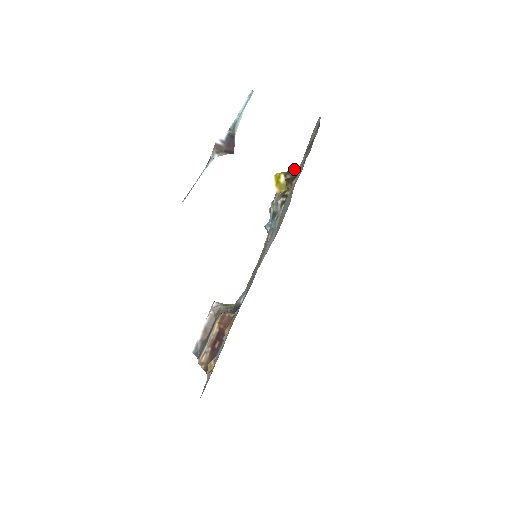
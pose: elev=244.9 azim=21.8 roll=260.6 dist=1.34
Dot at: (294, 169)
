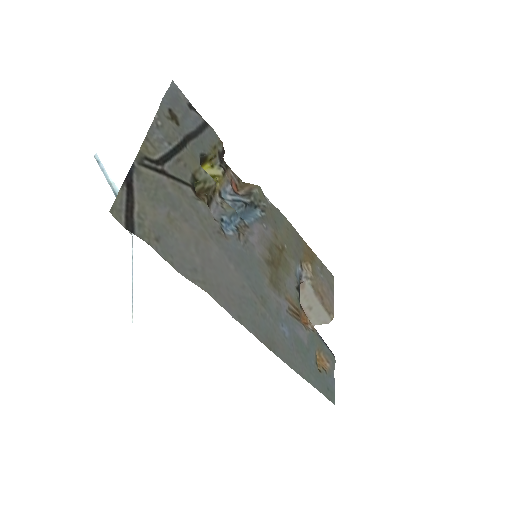
Dot at: occluded
